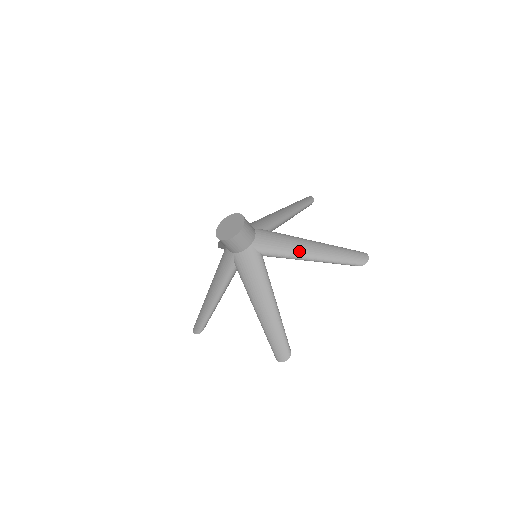
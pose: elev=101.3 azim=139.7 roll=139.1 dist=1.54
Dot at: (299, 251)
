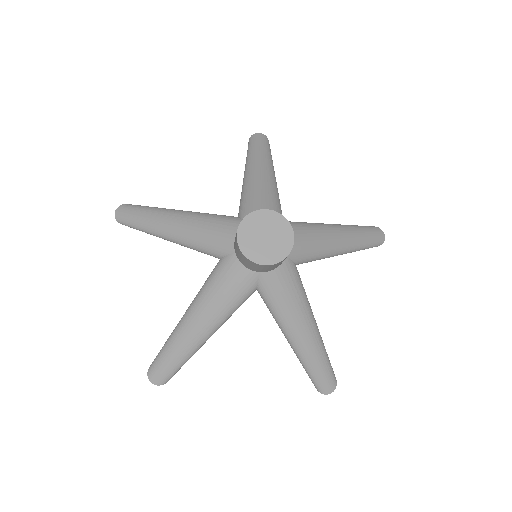
Dot at: (333, 247)
